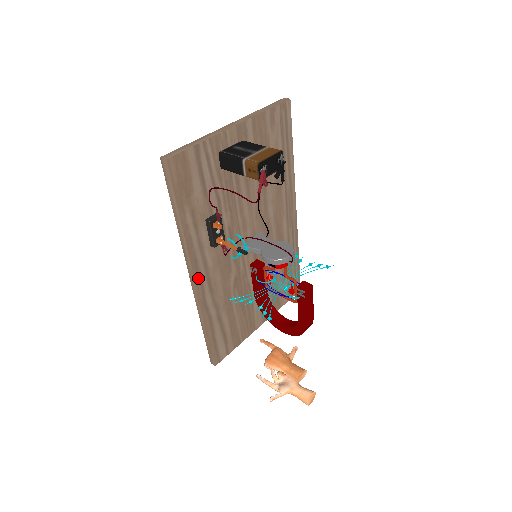
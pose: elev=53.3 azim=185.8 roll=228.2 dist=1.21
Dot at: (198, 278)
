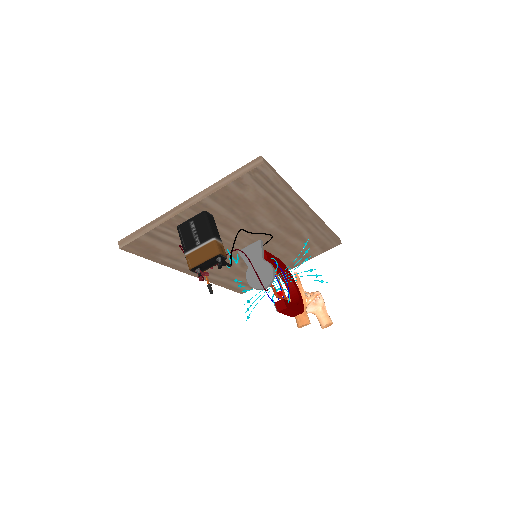
Dot at: (196, 274)
